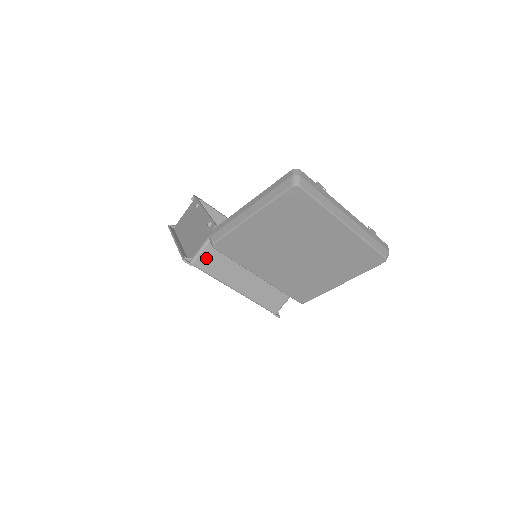
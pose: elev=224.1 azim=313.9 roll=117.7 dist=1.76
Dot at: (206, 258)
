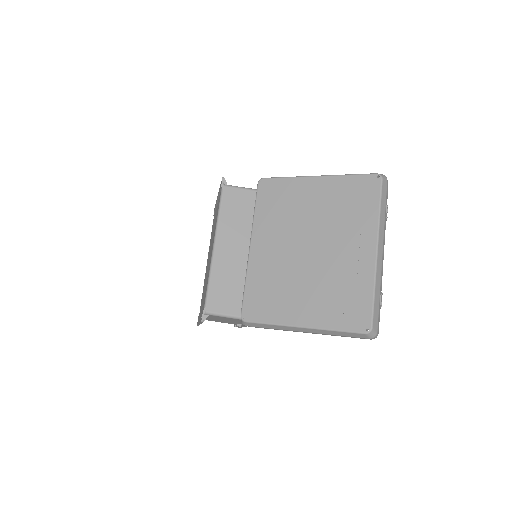
Dot at: (236, 196)
